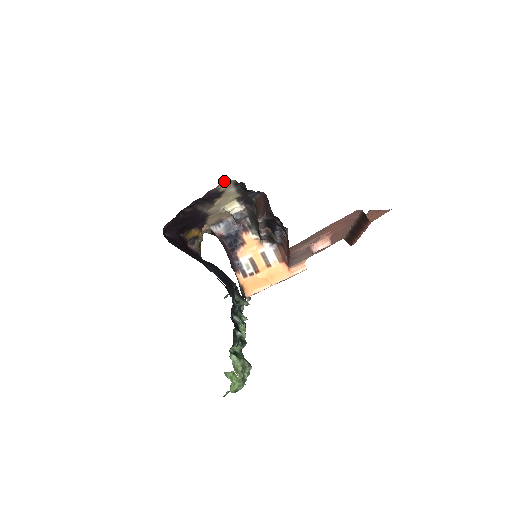
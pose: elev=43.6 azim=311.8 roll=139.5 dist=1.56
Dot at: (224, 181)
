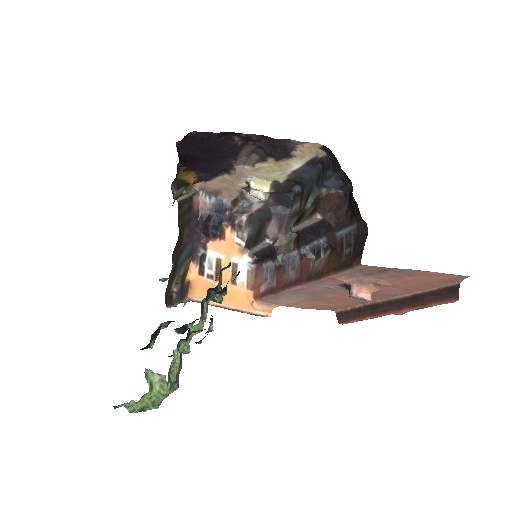
Dot at: (317, 143)
